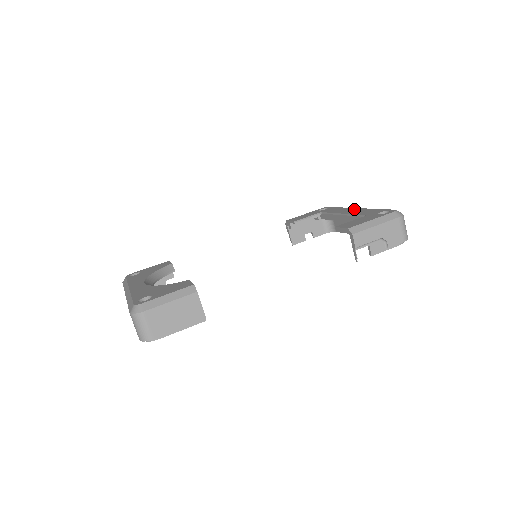
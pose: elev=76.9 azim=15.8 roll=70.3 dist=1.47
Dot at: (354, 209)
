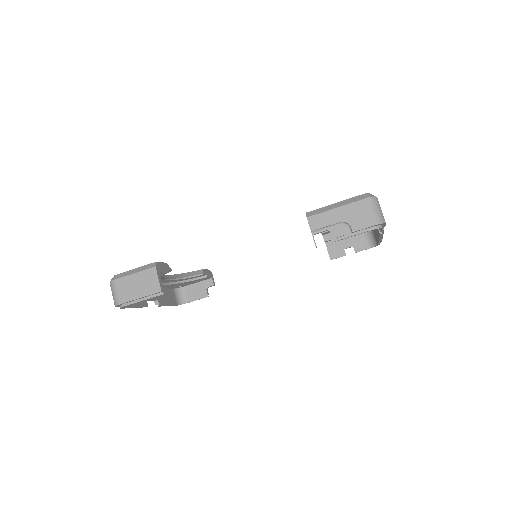
Dot at: occluded
